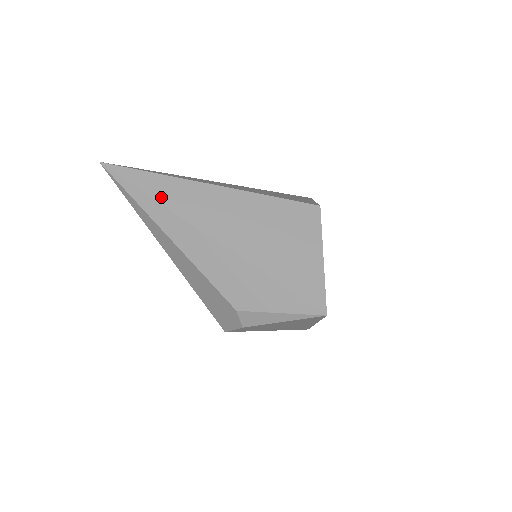
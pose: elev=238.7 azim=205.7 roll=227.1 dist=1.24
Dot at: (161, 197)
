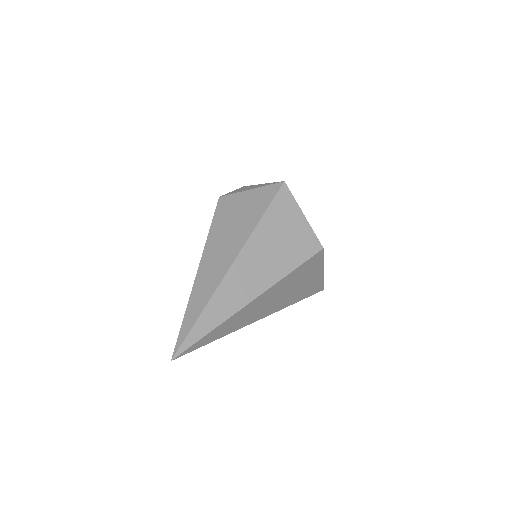
Dot at: (224, 334)
